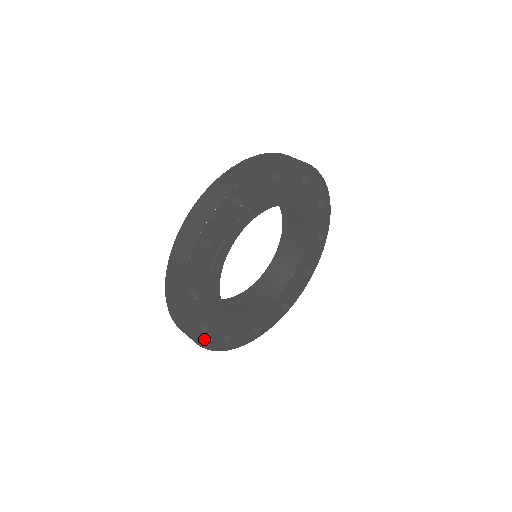
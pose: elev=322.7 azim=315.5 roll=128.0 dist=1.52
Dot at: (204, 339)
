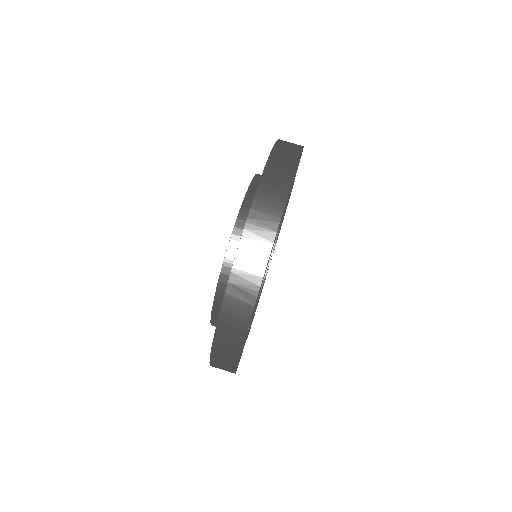
Dot at: occluded
